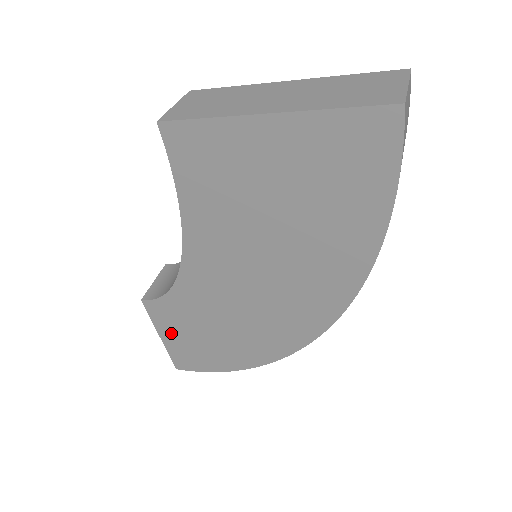
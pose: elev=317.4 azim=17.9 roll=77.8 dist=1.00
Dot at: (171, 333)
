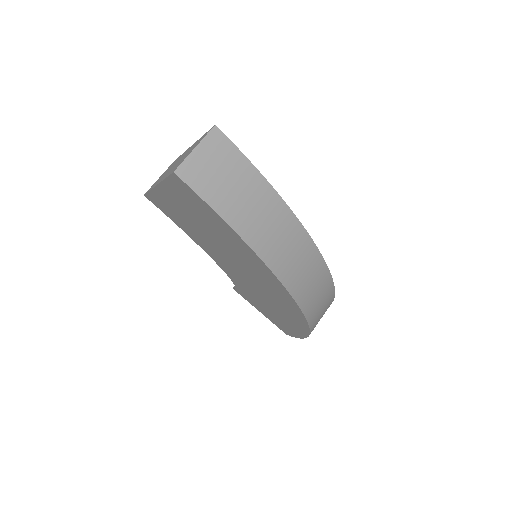
Dot at: (260, 310)
